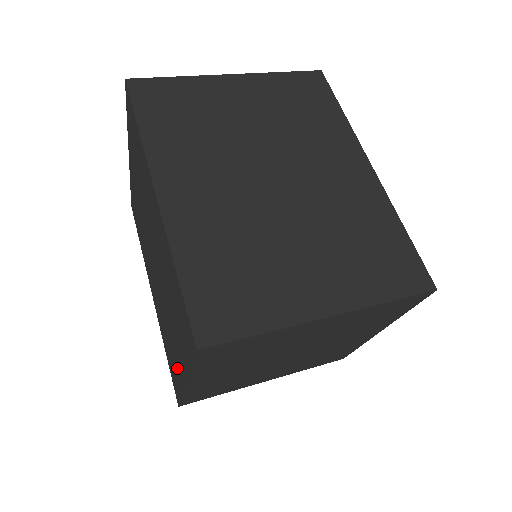
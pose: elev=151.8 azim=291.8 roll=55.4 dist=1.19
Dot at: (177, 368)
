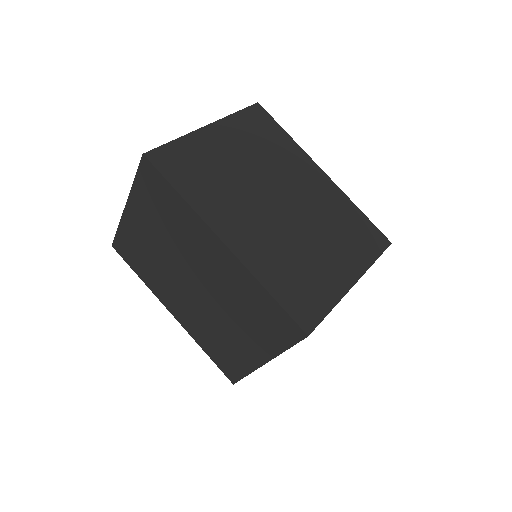
Dot at: (243, 357)
